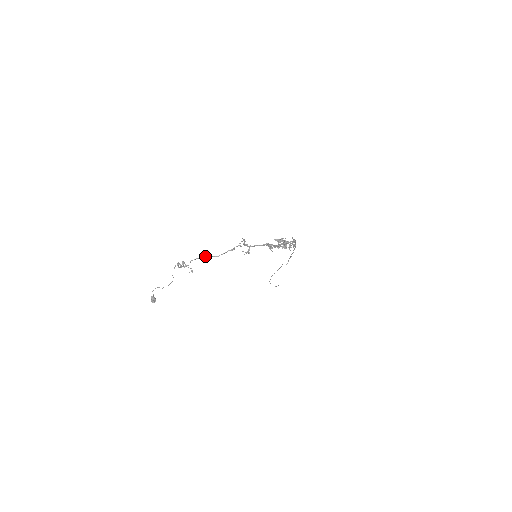
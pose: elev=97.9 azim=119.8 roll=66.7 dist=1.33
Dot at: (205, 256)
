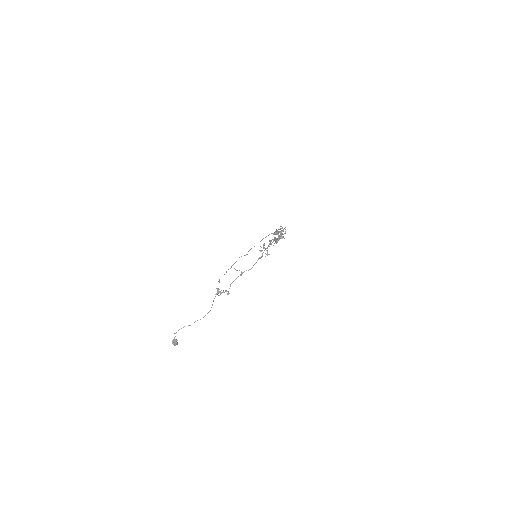
Dot at: (241, 273)
